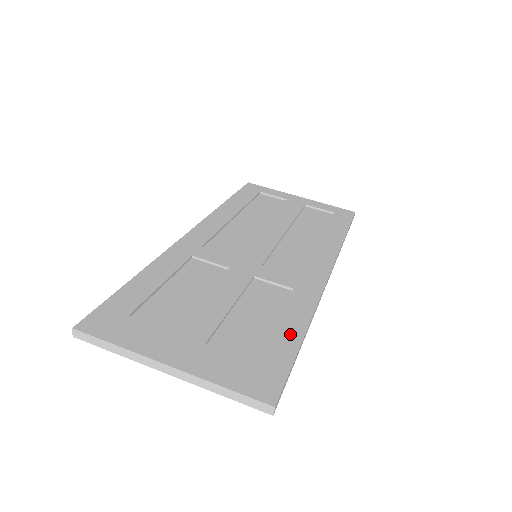
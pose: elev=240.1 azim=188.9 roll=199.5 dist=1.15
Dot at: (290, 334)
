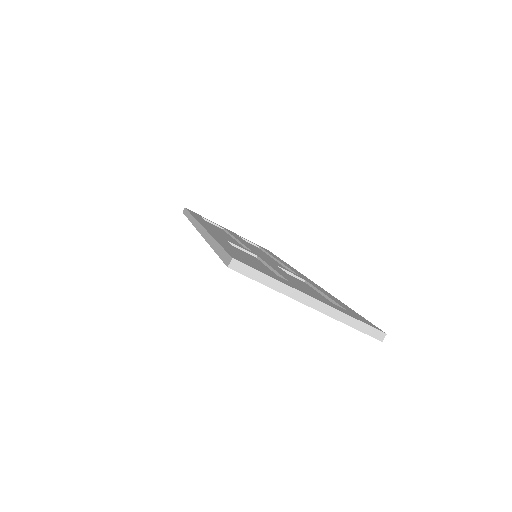
Dot at: (340, 302)
